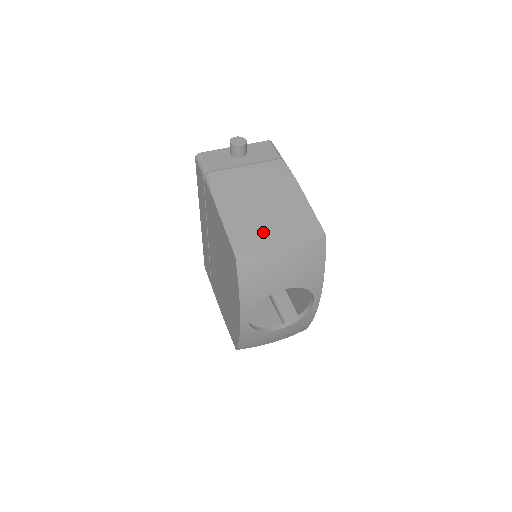
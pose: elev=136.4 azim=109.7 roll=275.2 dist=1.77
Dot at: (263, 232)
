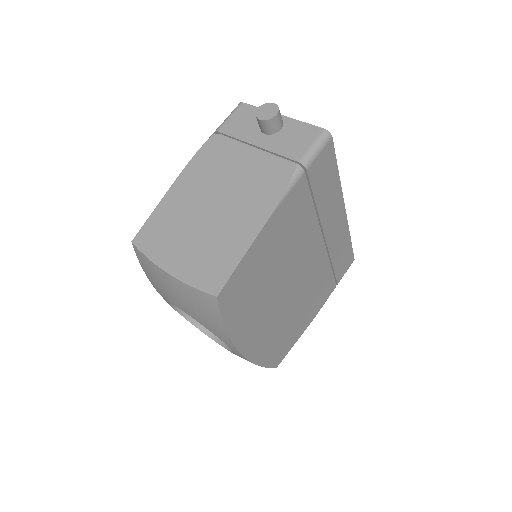
Dot at: (175, 238)
